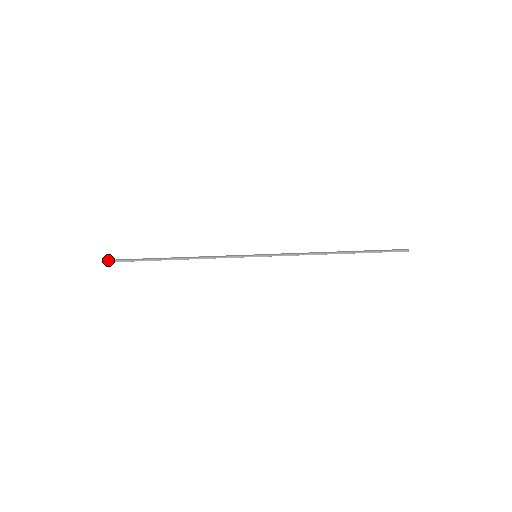
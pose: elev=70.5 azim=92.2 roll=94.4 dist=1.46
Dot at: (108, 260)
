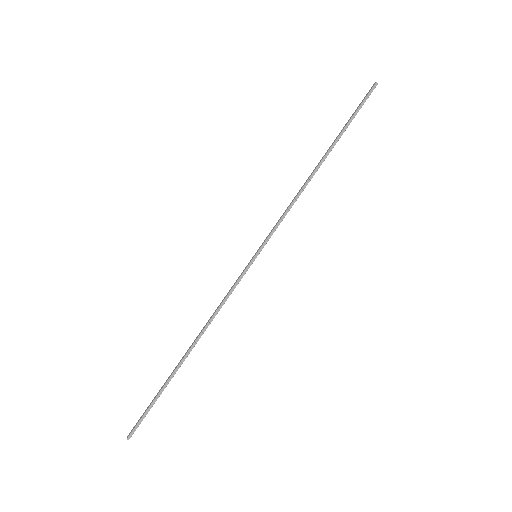
Dot at: (129, 434)
